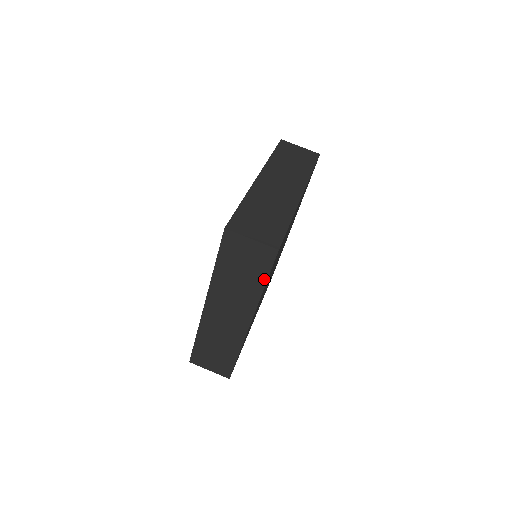
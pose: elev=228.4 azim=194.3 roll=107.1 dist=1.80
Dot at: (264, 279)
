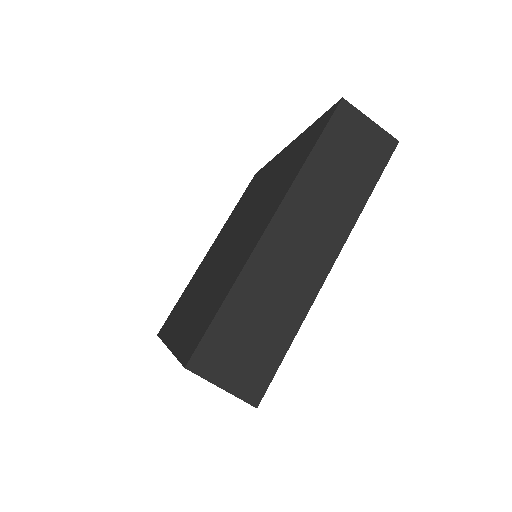
Dot at: occluded
